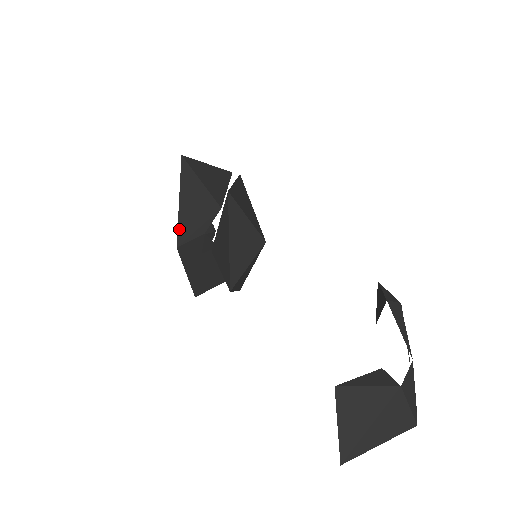
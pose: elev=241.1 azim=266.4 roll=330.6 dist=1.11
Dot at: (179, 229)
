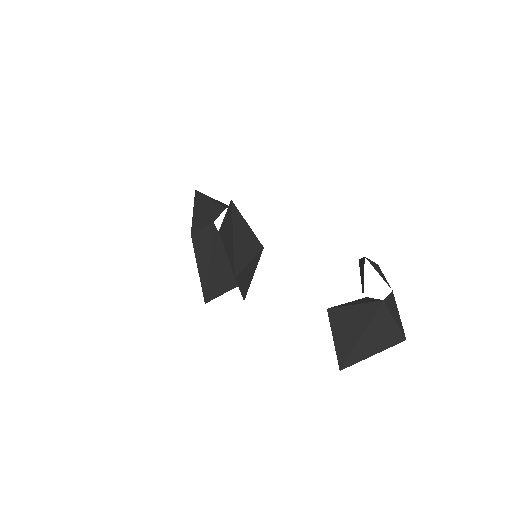
Dot at: (193, 225)
